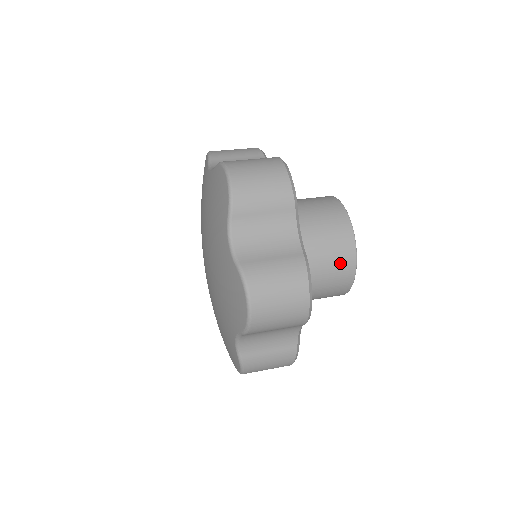
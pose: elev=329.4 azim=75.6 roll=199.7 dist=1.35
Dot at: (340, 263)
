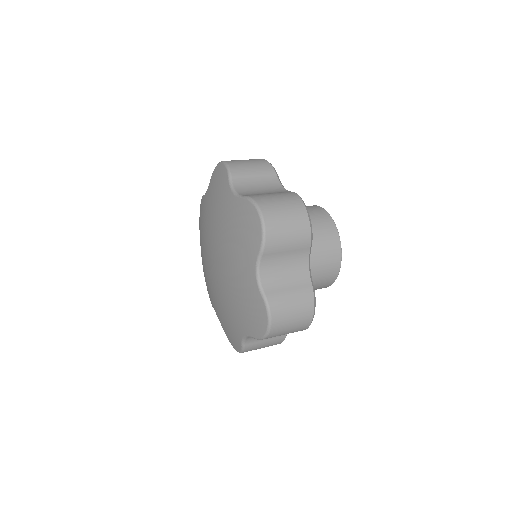
Dot at: (324, 229)
